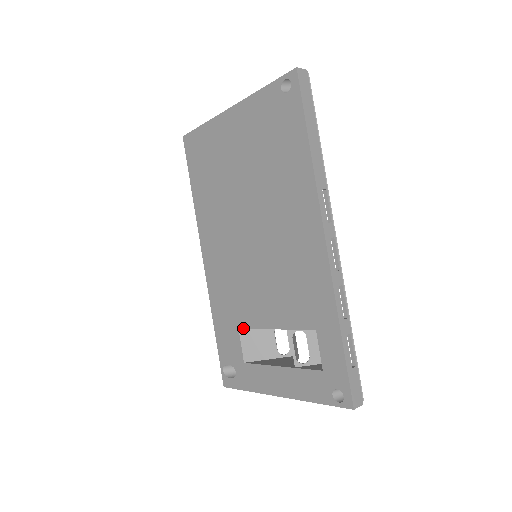
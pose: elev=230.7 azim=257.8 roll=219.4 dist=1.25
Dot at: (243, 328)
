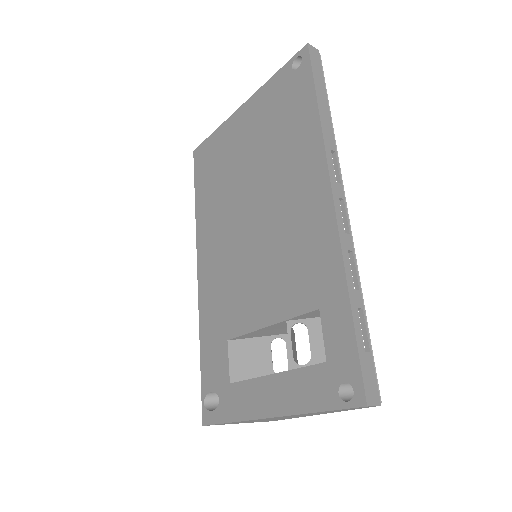
Dot at: (233, 337)
